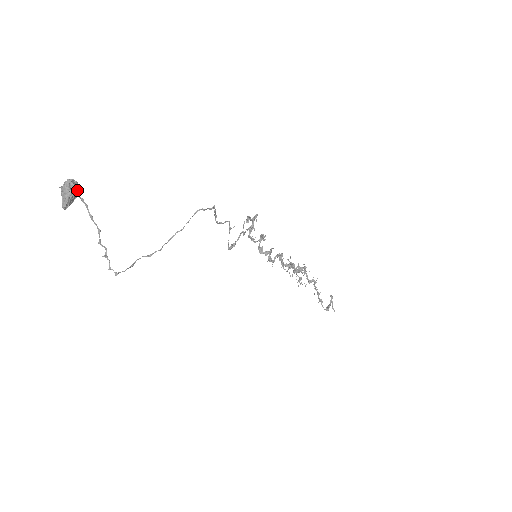
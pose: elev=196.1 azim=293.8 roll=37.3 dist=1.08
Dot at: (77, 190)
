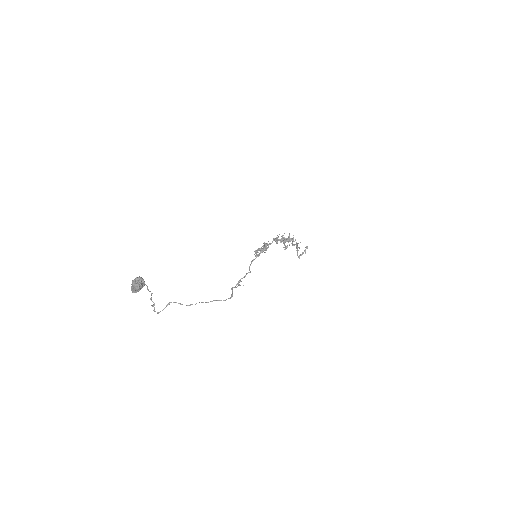
Dot at: (143, 286)
